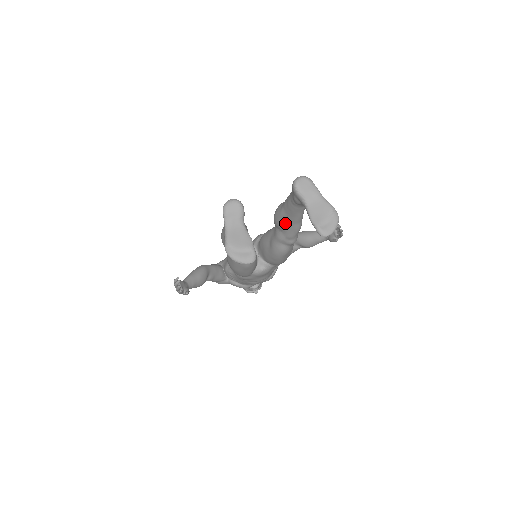
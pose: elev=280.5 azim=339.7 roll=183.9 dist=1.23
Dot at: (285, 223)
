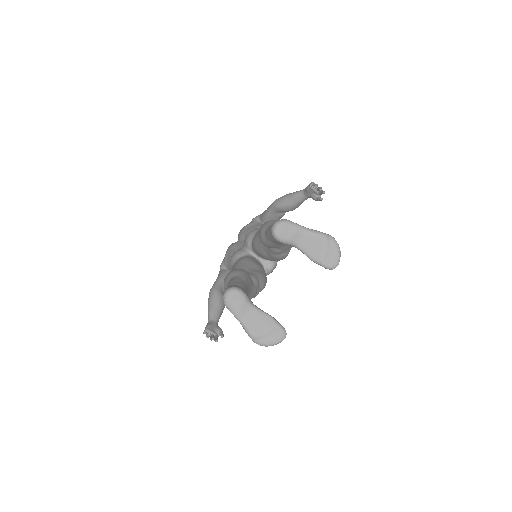
Dot at: (277, 246)
